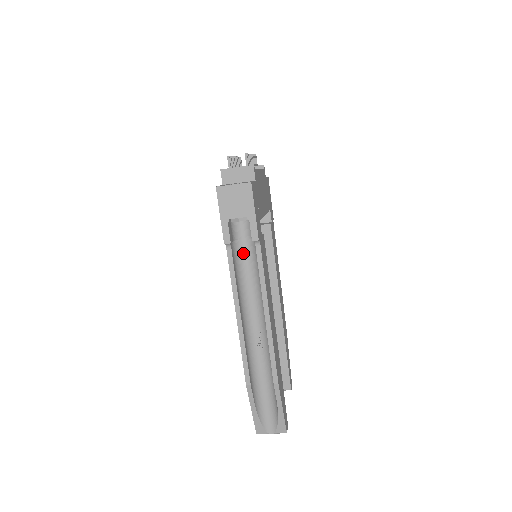
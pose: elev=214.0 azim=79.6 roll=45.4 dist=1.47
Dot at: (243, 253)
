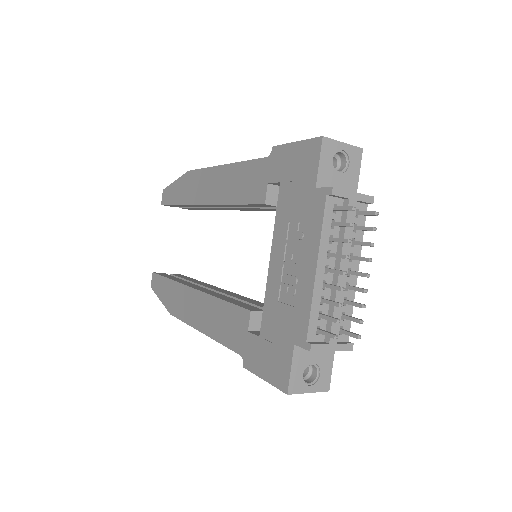
Dot at: occluded
